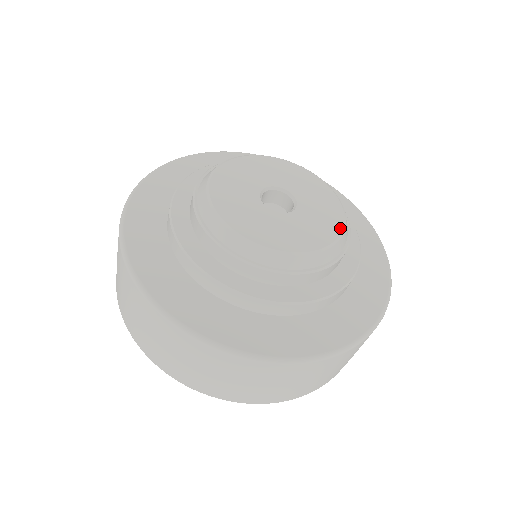
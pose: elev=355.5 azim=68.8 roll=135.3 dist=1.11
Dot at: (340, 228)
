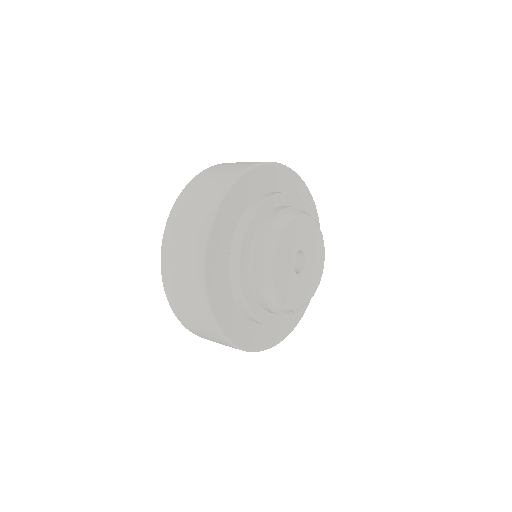
Dot at: (315, 291)
